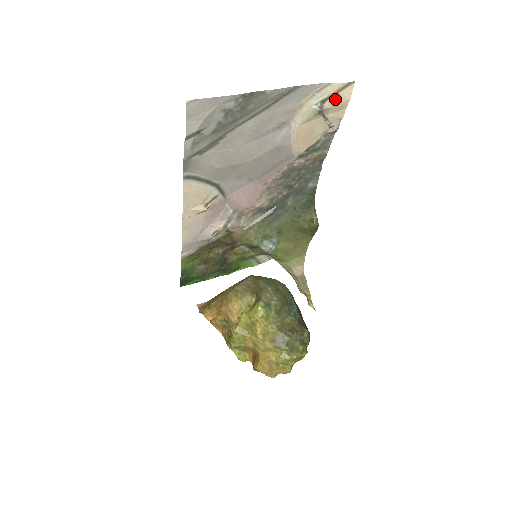
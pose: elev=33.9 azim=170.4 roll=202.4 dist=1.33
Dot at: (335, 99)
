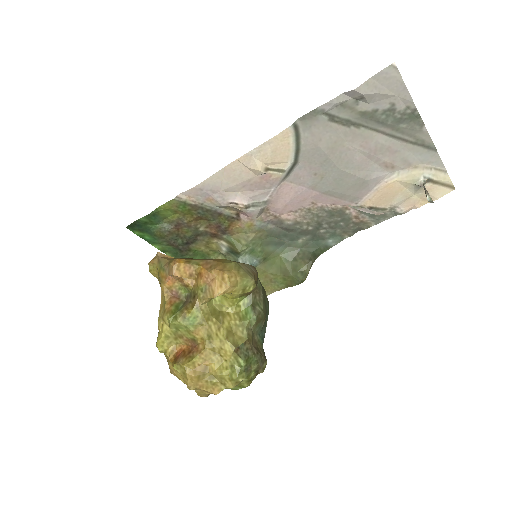
Dot at: (434, 188)
